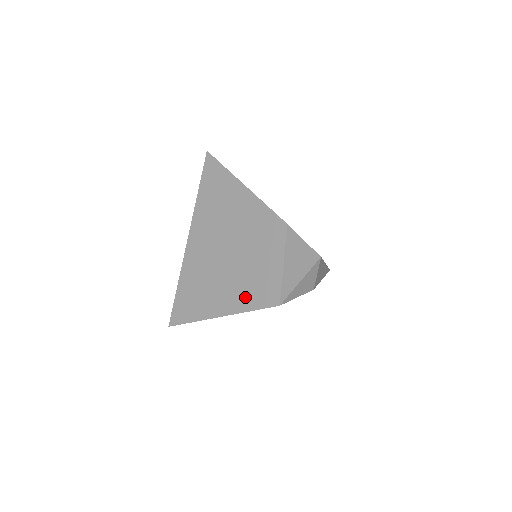
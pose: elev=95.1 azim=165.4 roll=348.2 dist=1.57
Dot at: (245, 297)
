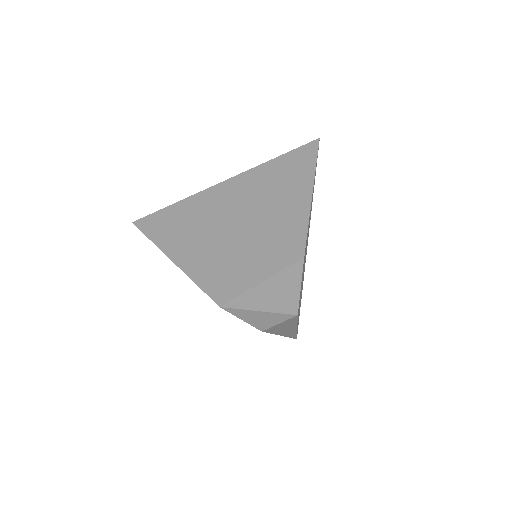
Dot at: (206, 269)
